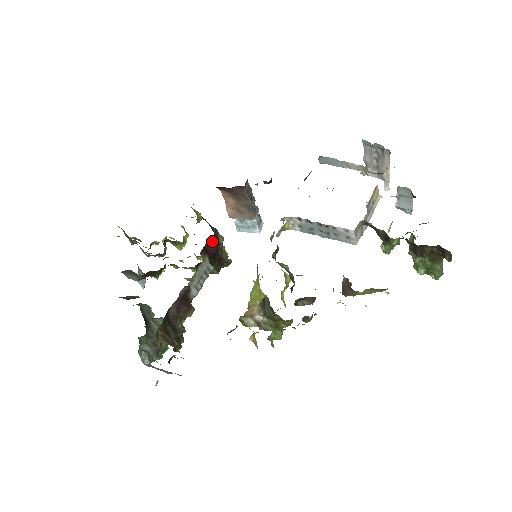
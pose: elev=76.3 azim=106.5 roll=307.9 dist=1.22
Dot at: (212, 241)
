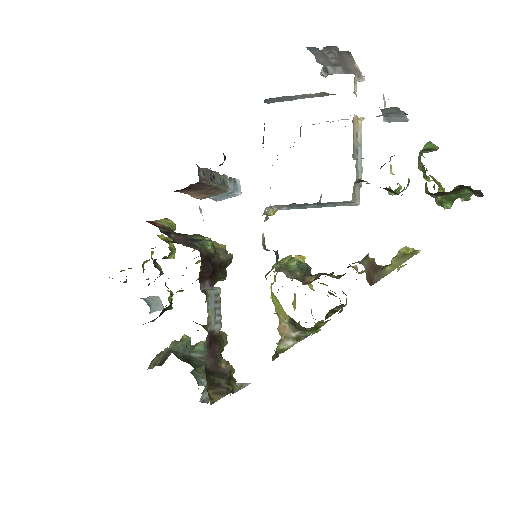
Dot at: (203, 264)
